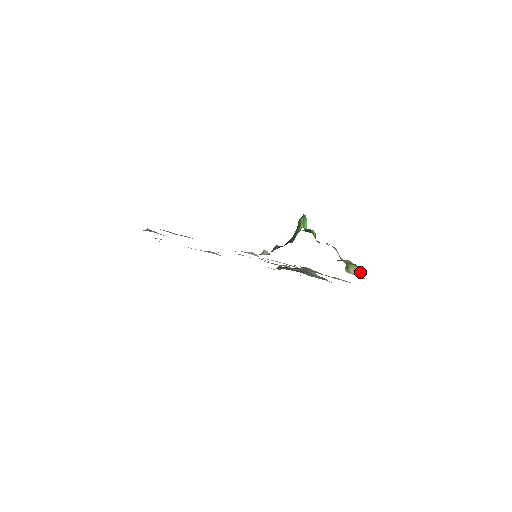
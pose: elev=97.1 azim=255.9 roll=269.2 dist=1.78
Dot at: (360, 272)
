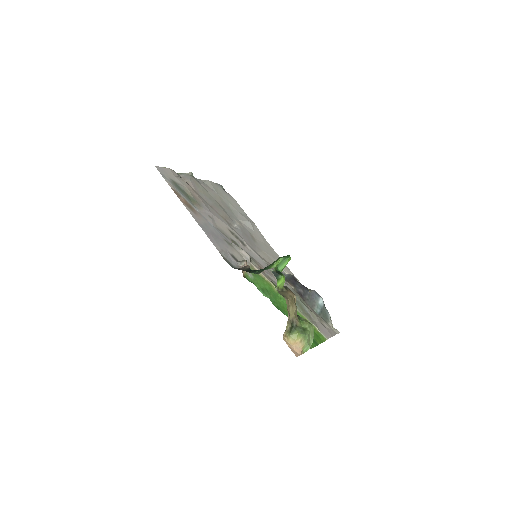
Dot at: (302, 344)
